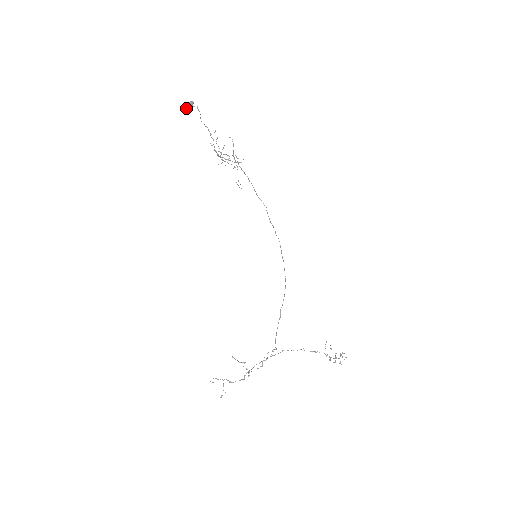
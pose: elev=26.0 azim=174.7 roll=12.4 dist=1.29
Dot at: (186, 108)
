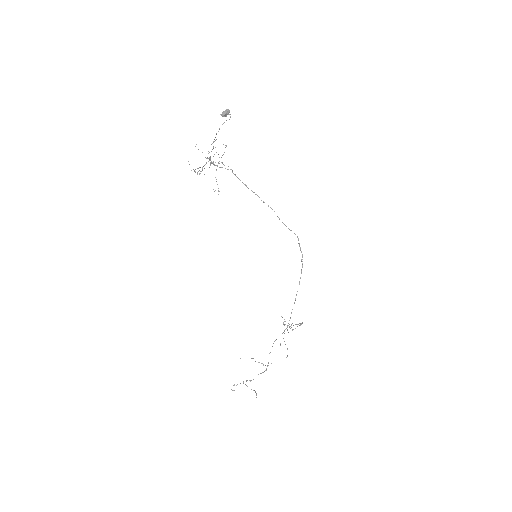
Dot at: (223, 116)
